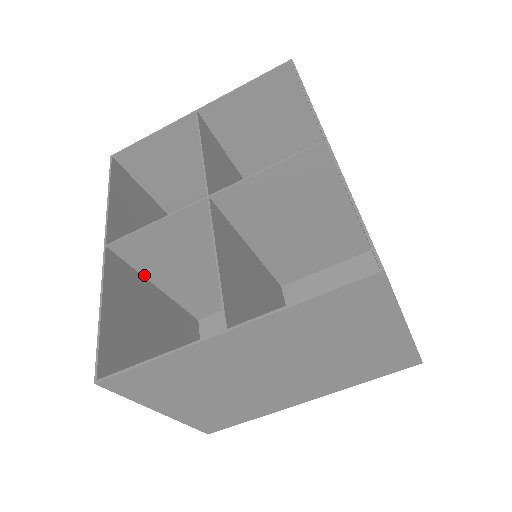
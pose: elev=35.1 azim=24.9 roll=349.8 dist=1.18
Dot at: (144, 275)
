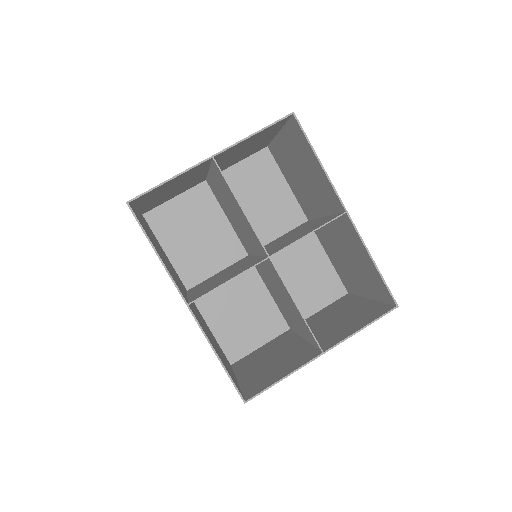
Dot at: occluded
